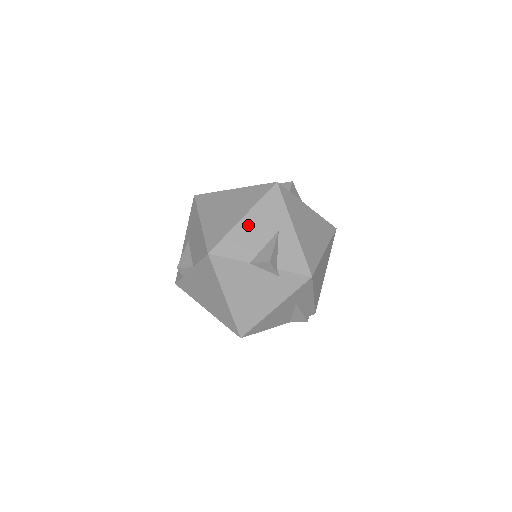
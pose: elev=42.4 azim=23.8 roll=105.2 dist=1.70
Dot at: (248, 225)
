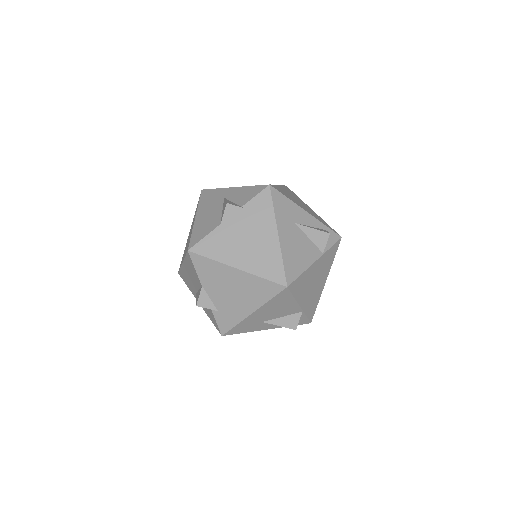
Dot at: (202, 217)
